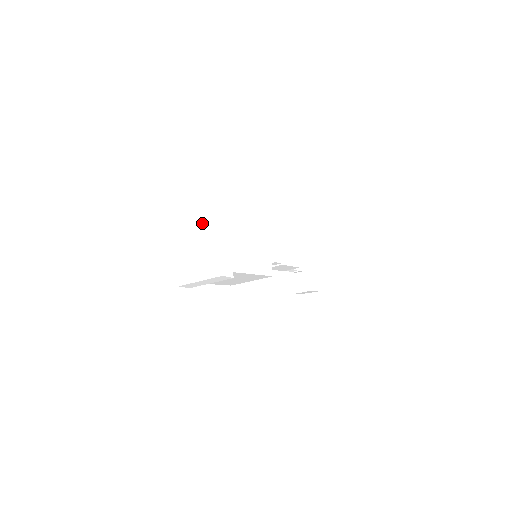
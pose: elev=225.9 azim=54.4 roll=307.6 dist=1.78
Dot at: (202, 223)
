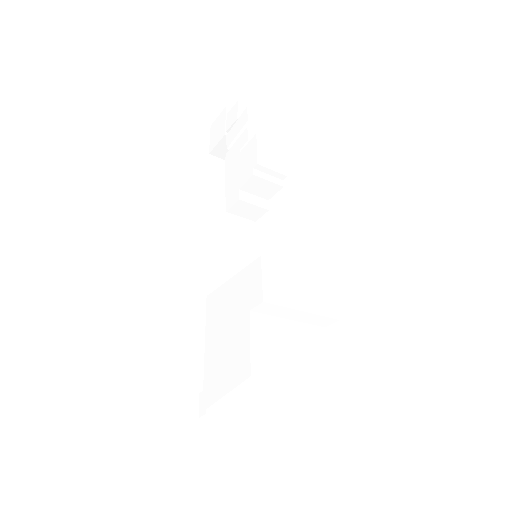
Dot at: (290, 384)
